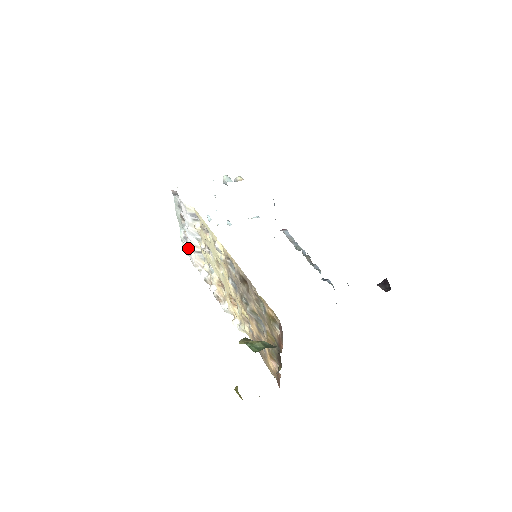
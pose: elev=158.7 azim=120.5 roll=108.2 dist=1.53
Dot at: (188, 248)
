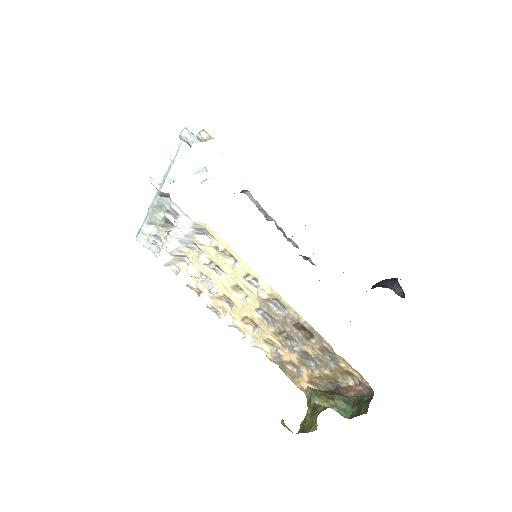
Dot at: (153, 243)
